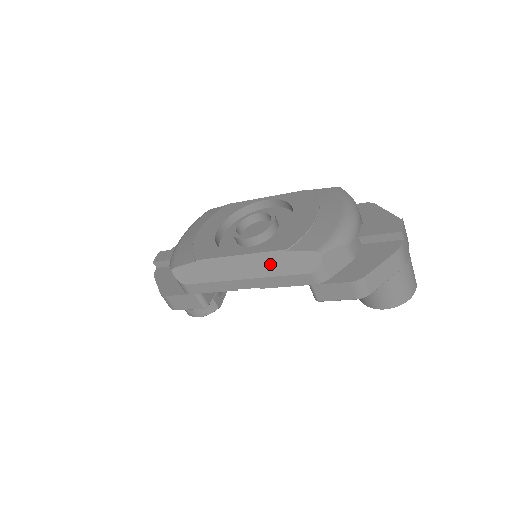
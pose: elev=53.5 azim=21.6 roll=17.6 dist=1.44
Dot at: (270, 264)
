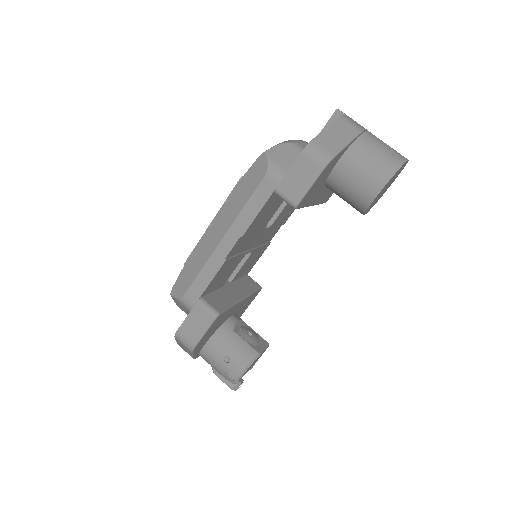
Dot at: (234, 203)
